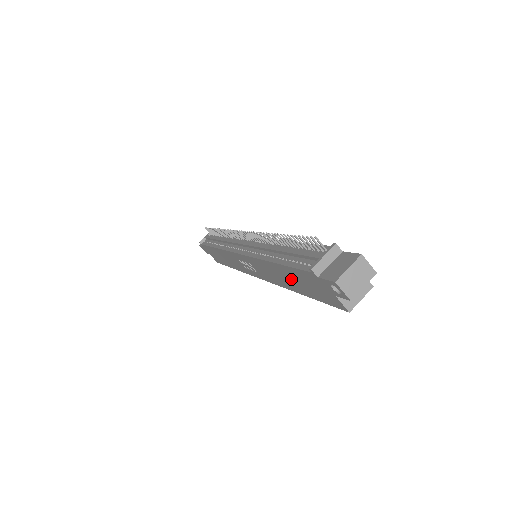
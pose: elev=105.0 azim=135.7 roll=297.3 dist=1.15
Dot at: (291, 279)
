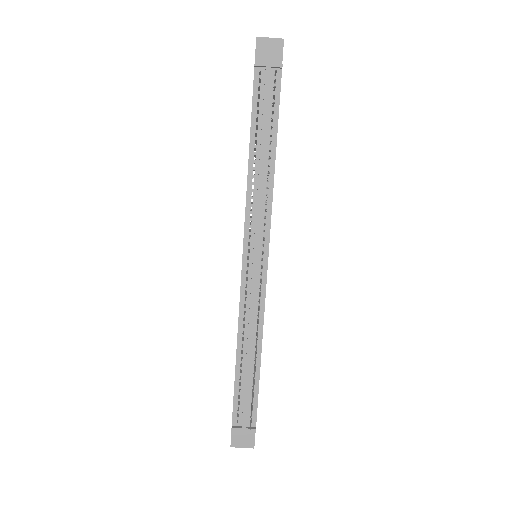
Dot at: occluded
